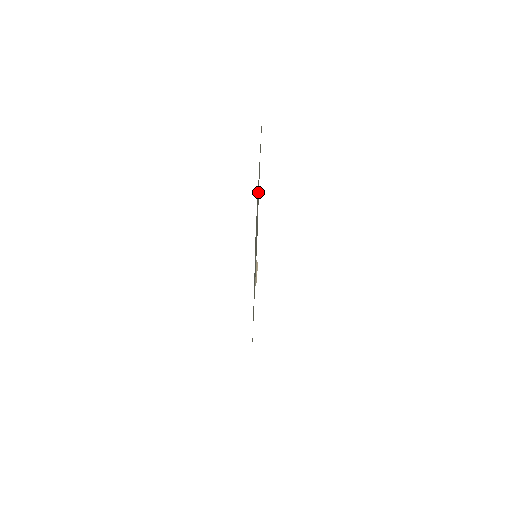
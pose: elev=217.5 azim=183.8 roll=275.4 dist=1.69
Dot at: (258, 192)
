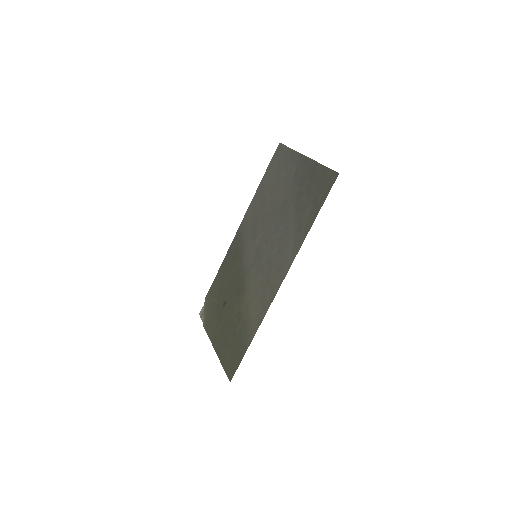
Dot at: (281, 188)
